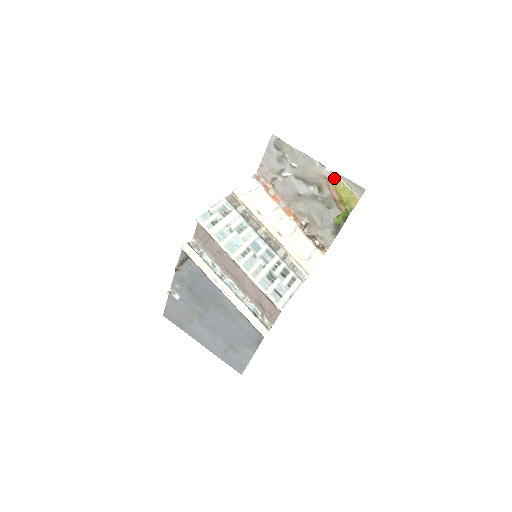
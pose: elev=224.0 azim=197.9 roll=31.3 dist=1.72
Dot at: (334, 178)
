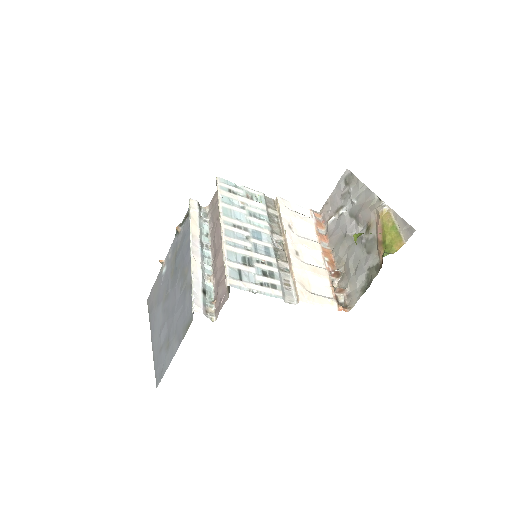
Dot at: (386, 214)
